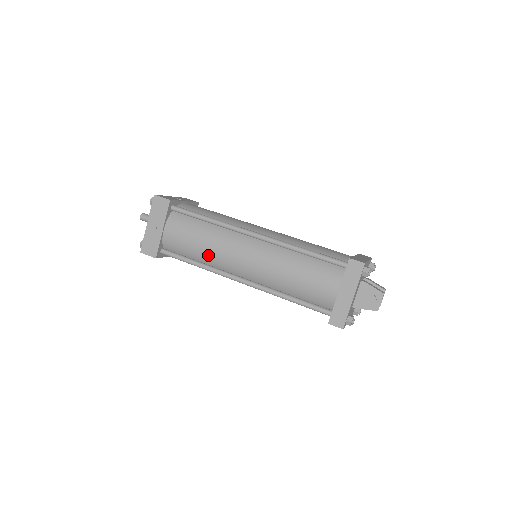
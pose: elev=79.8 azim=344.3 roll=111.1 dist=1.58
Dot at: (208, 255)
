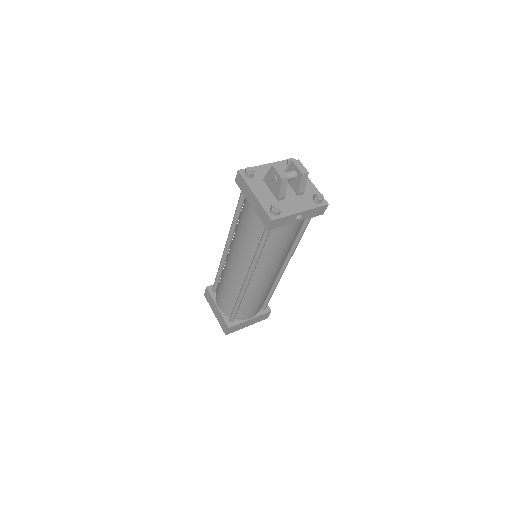
Dot at: (231, 290)
